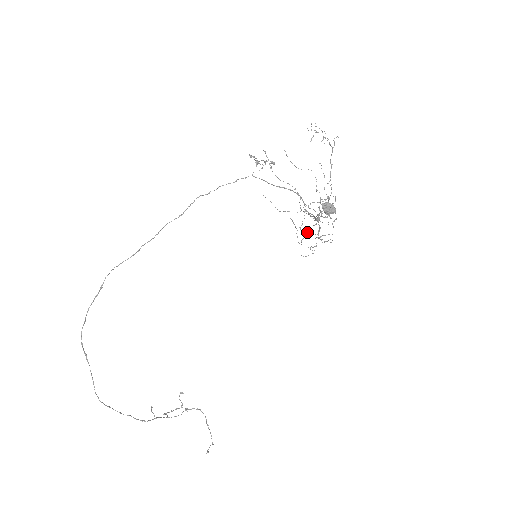
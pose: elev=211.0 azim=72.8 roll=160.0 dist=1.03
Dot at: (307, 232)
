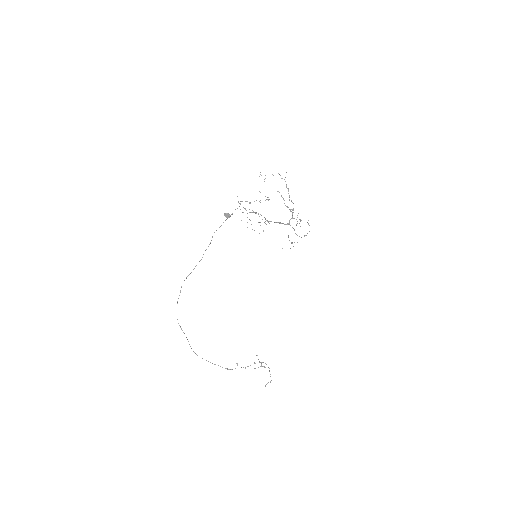
Dot at: occluded
